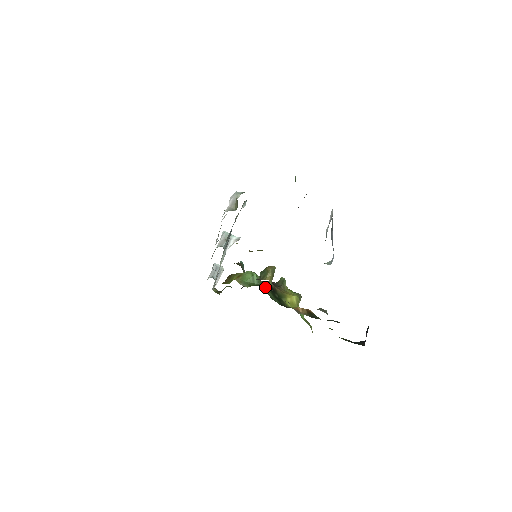
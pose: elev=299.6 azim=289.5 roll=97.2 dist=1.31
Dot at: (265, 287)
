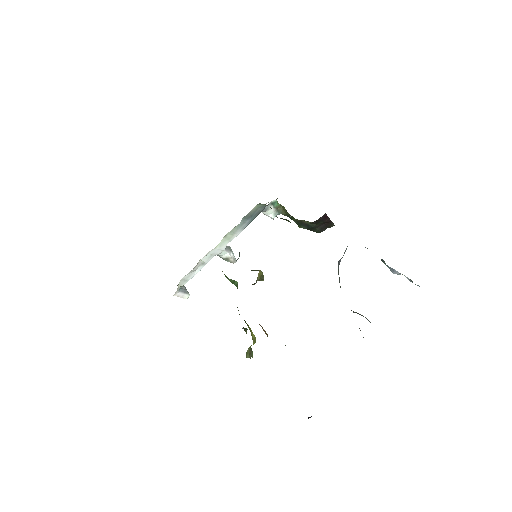
Dot at: occluded
